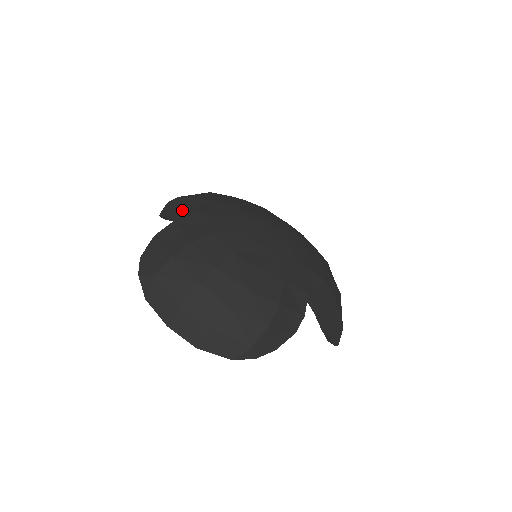
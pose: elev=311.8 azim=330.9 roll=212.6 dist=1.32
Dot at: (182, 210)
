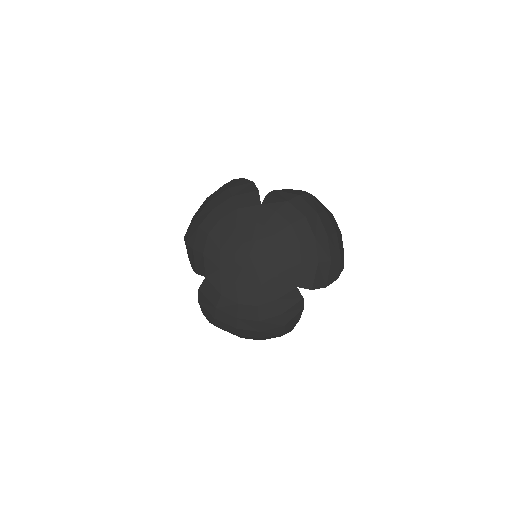
Dot at: (196, 268)
